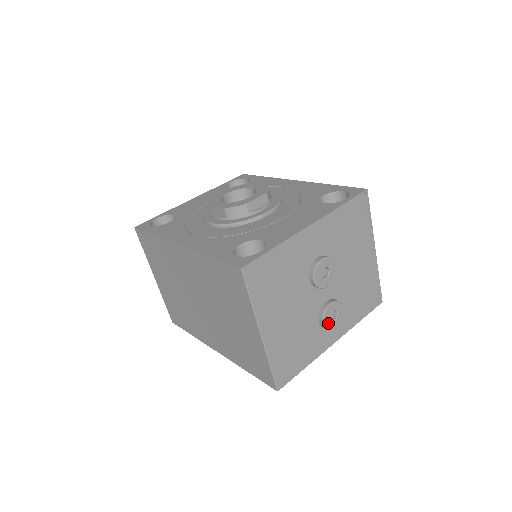
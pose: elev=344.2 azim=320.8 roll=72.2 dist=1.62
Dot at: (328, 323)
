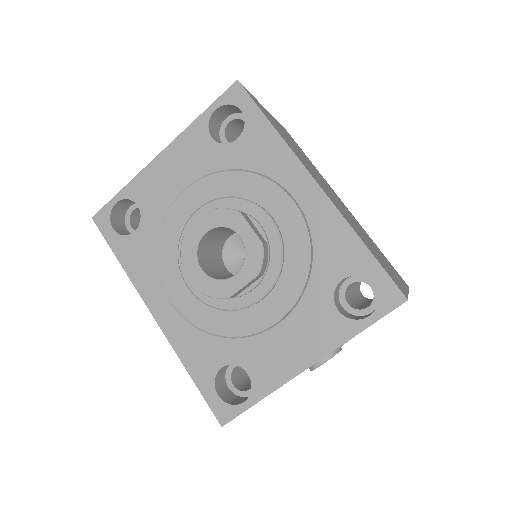
Dot at: occluded
